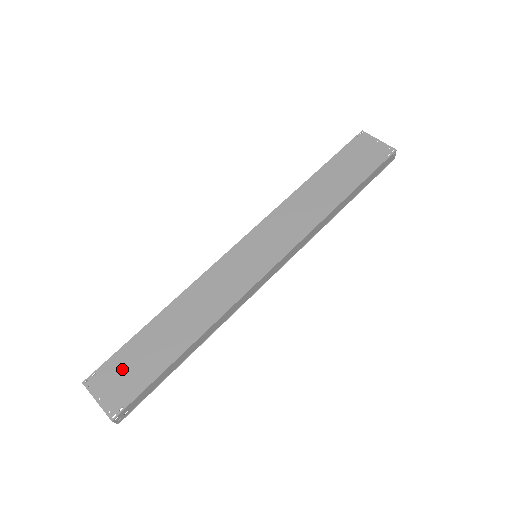
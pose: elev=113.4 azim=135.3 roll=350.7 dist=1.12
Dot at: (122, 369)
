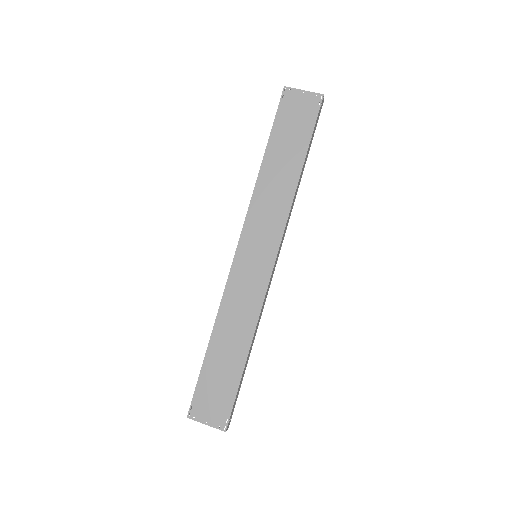
Dot at: (209, 394)
